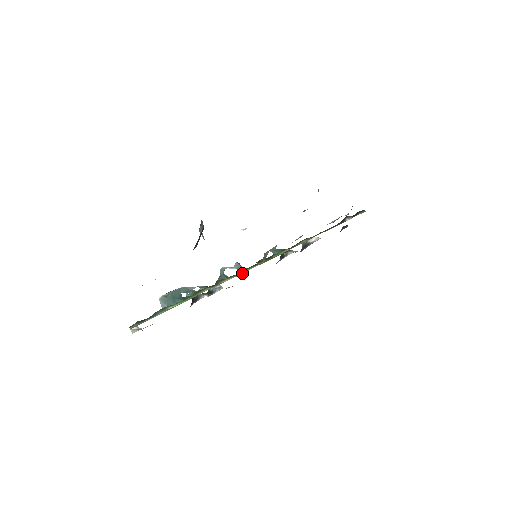
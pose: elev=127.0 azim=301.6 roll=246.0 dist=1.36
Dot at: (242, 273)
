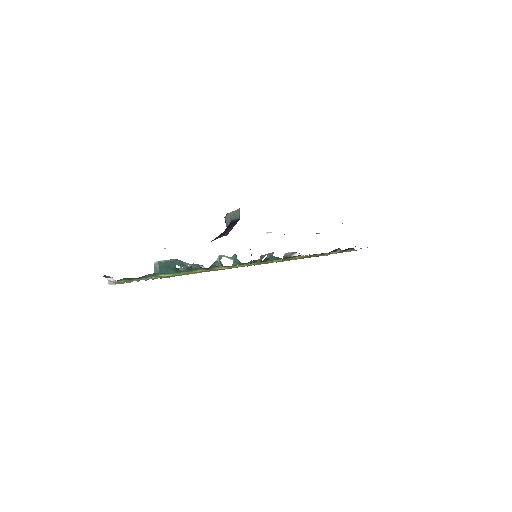
Dot at: occluded
